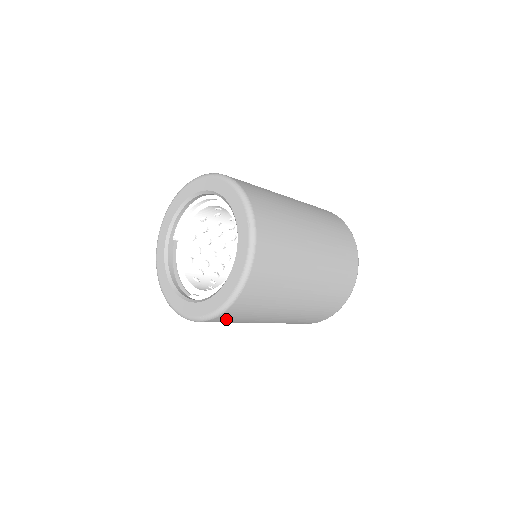
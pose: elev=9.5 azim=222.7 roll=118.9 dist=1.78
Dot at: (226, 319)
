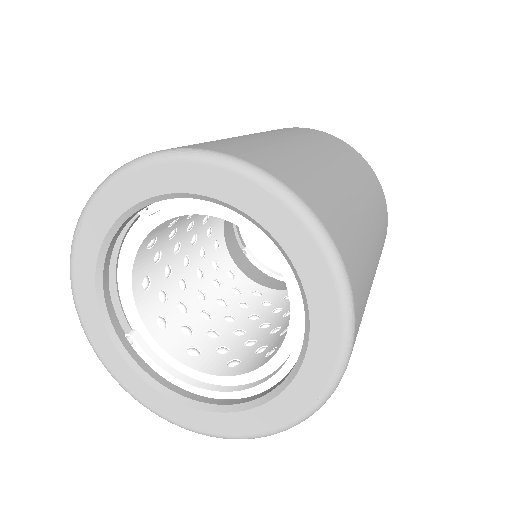
Dot at: occluded
